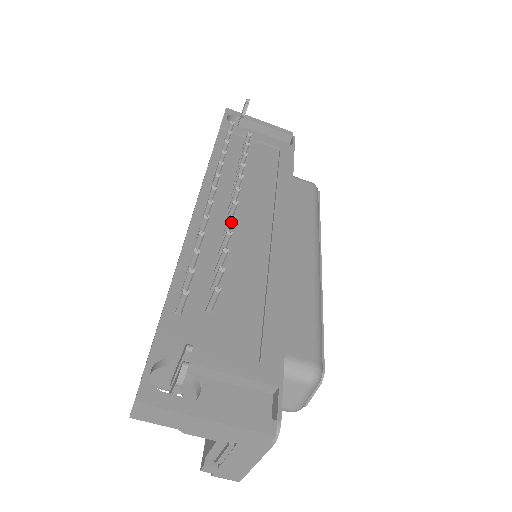
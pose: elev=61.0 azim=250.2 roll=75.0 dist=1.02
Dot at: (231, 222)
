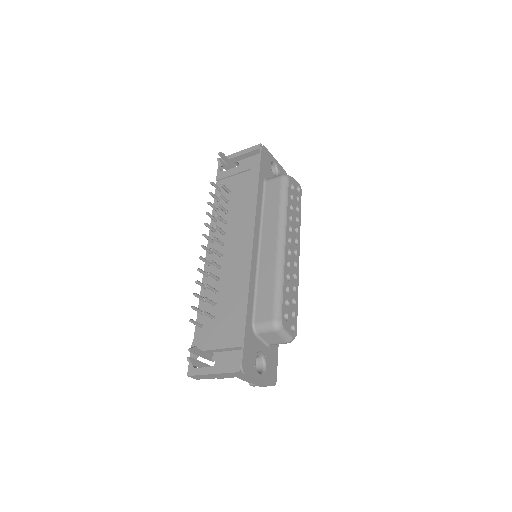
Dot at: (212, 263)
